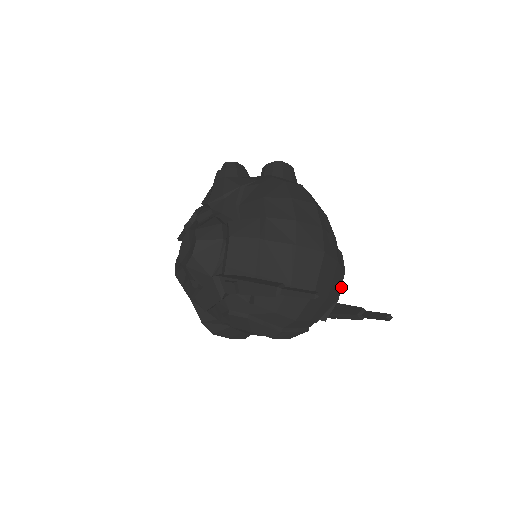
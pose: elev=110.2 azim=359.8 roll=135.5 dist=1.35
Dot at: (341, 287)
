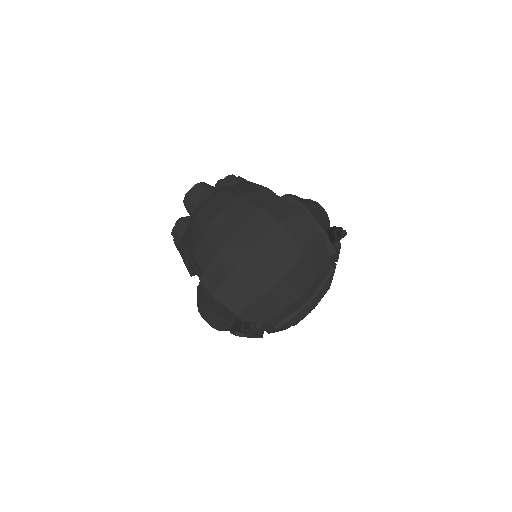
Dot at: (315, 219)
